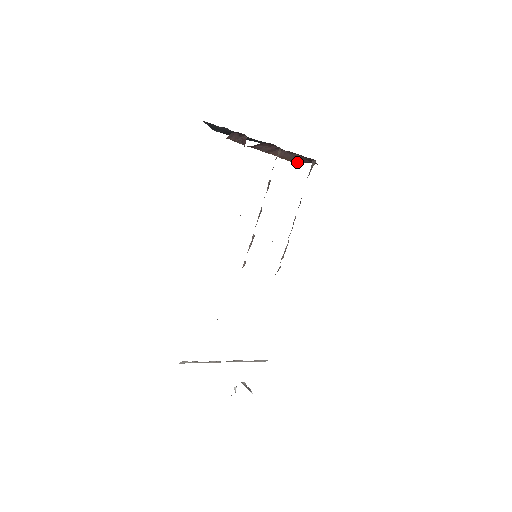
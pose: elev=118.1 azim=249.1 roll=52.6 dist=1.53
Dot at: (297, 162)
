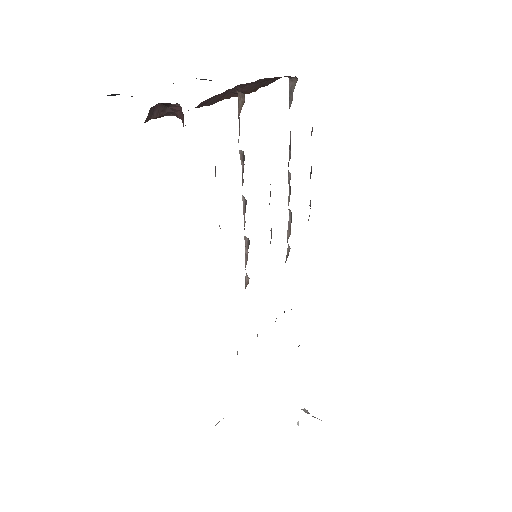
Dot at: (262, 86)
